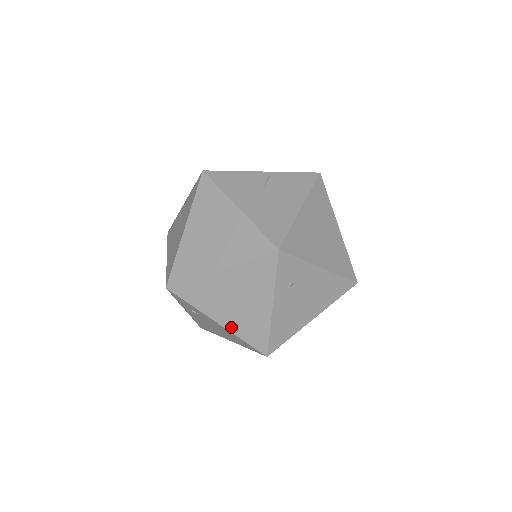
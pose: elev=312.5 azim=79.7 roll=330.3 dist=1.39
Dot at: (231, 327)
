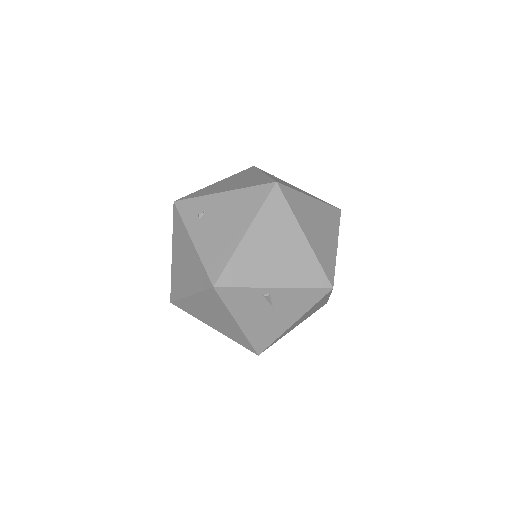
Dot at: (235, 188)
